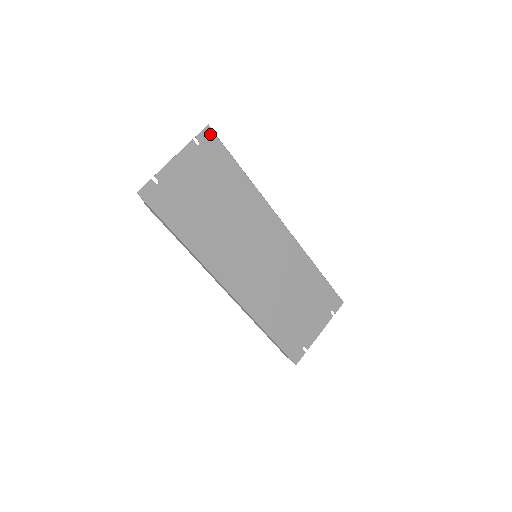
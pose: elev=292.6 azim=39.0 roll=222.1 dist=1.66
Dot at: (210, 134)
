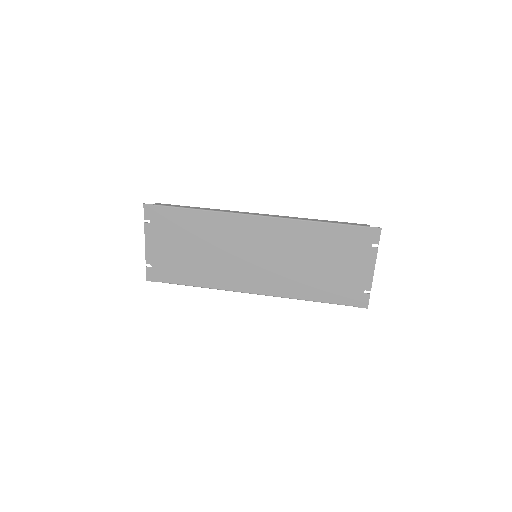
Dot at: (150, 208)
